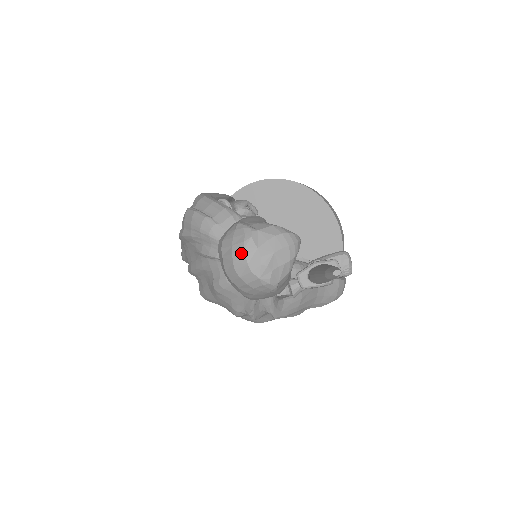
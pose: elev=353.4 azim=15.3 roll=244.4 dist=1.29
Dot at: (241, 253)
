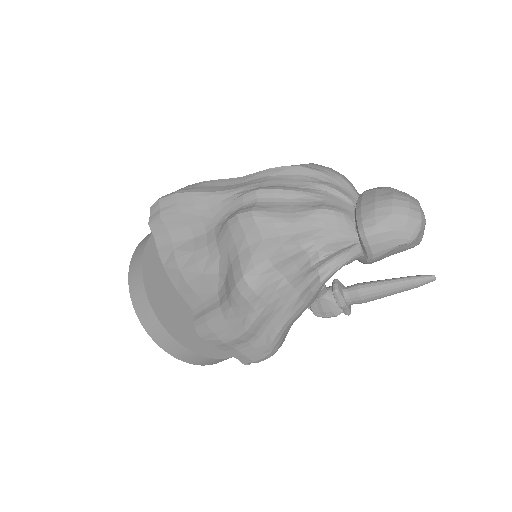
Dot at: (416, 200)
